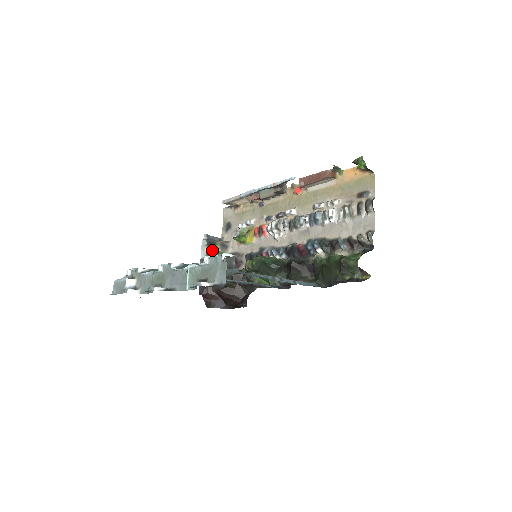
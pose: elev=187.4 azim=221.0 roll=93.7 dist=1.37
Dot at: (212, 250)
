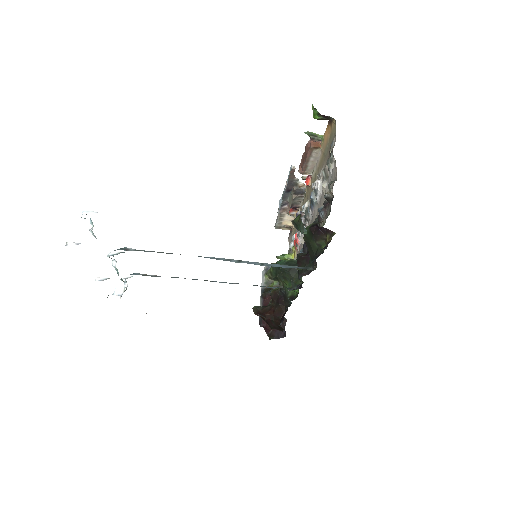
Dot at: occluded
